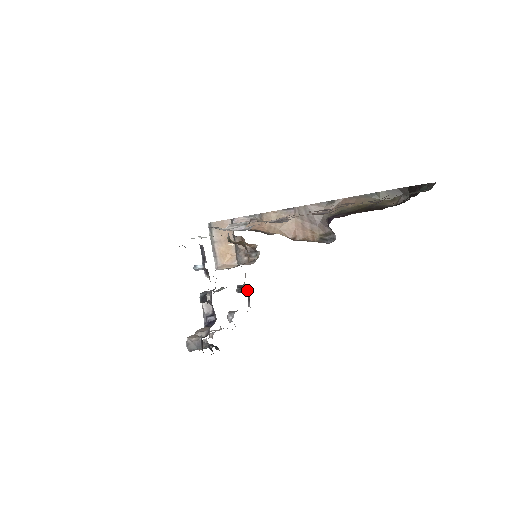
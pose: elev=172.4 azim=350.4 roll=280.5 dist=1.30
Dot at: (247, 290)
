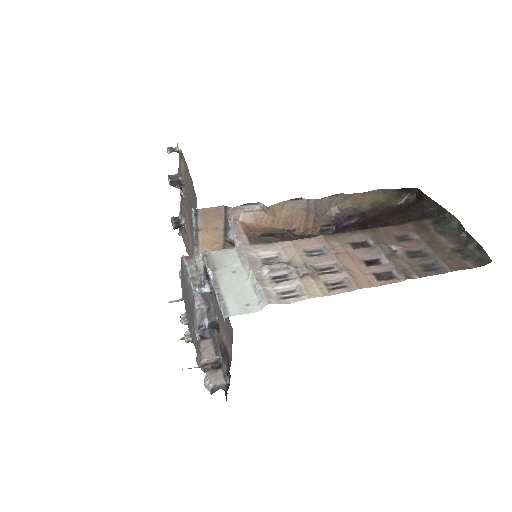
Dot at: occluded
